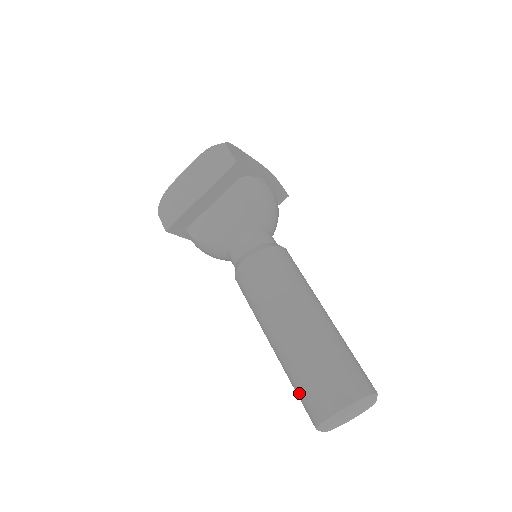
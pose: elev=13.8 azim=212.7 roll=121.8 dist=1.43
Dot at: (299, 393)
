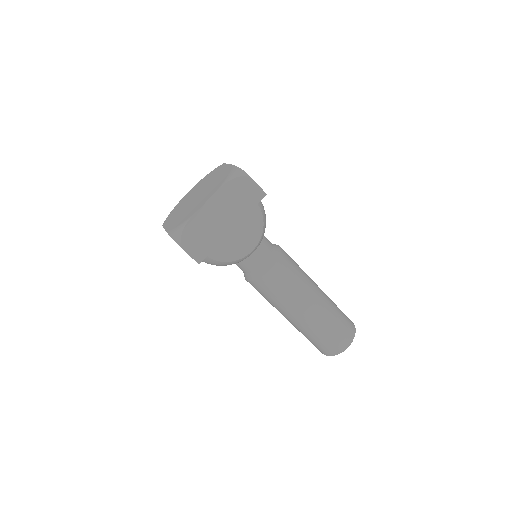
Dot at: (321, 342)
